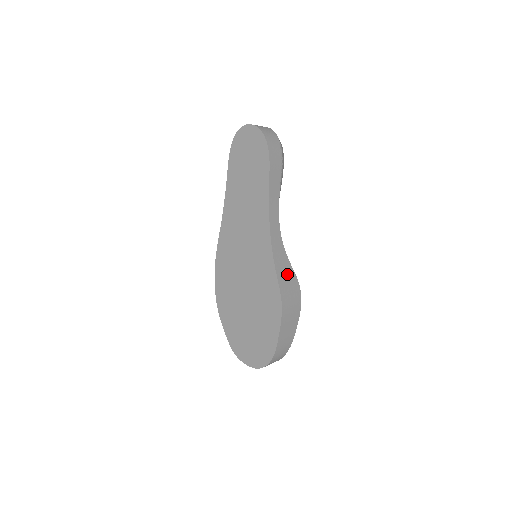
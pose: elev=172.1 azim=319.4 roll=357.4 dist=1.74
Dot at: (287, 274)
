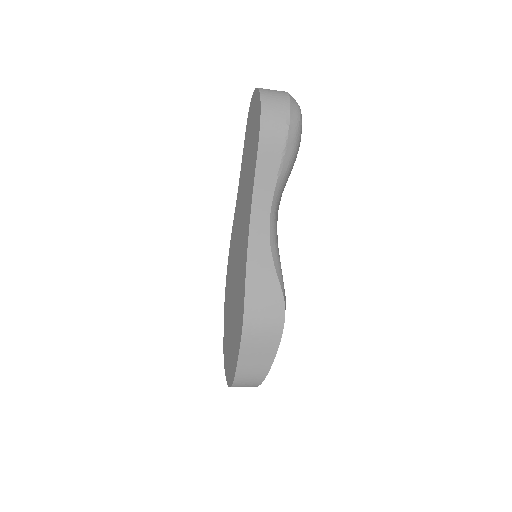
Dot at: (266, 289)
